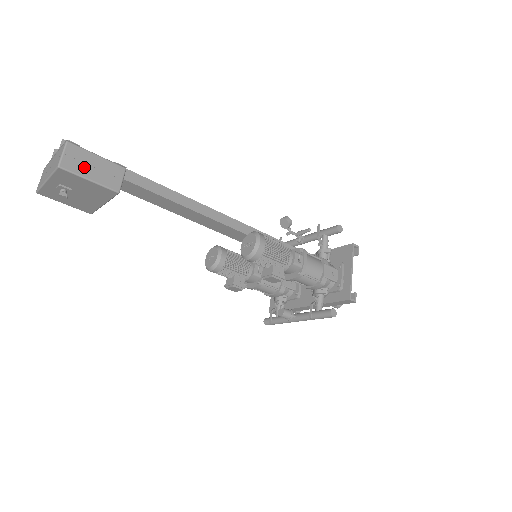
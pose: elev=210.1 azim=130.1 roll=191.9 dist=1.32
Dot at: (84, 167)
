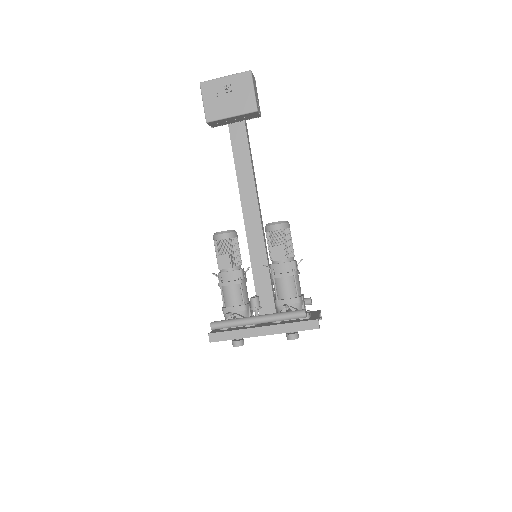
Dot at: (255, 87)
